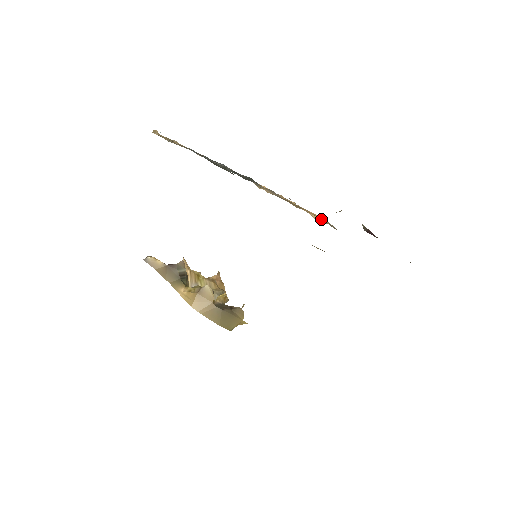
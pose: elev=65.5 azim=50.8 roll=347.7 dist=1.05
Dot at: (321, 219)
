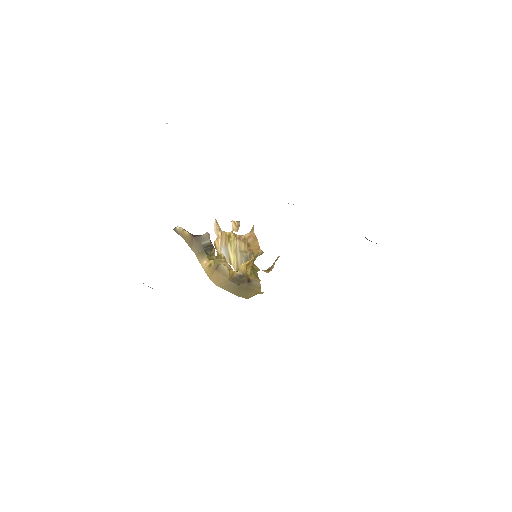
Dot at: occluded
